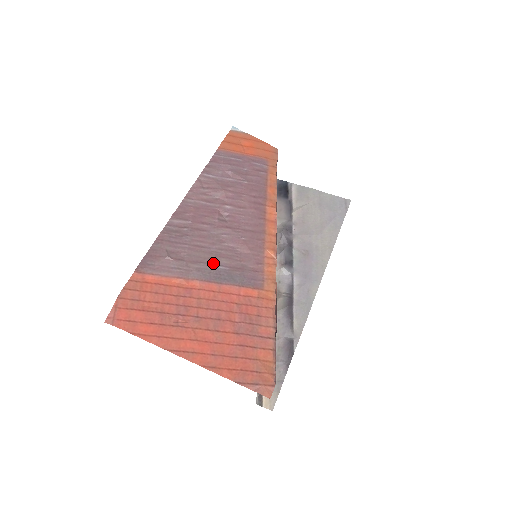
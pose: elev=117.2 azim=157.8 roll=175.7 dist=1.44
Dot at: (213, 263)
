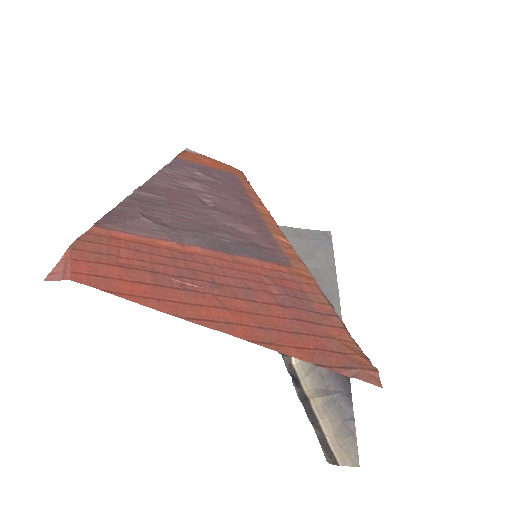
Dot at: (212, 234)
